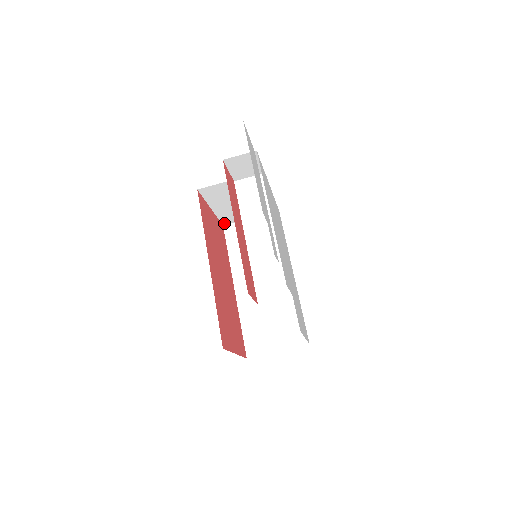
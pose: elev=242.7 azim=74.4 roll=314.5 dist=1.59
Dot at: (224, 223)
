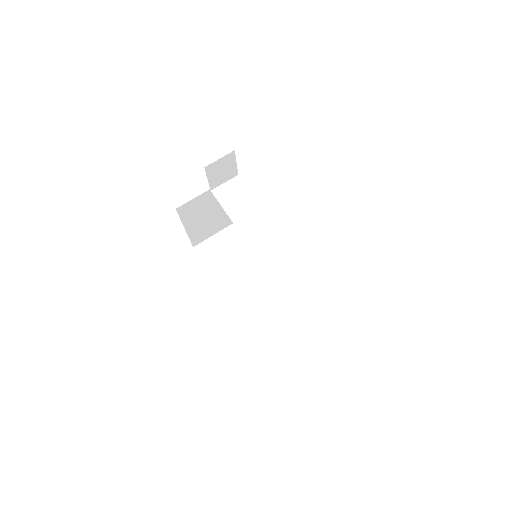
Dot at: (194, 244)
